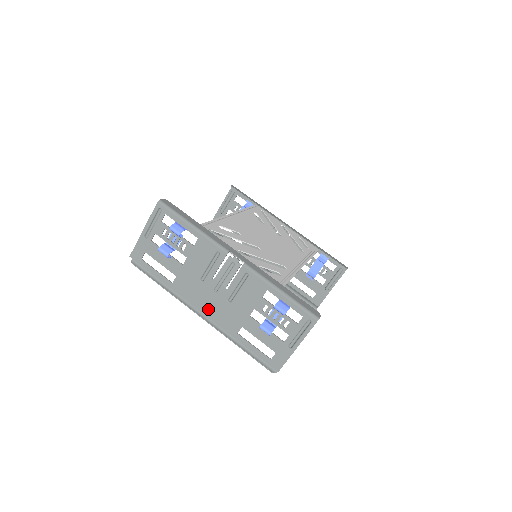
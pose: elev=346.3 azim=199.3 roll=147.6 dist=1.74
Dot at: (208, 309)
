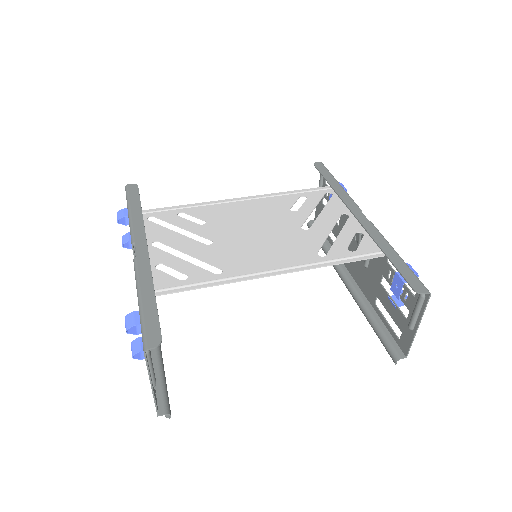
Dot at: occluded
